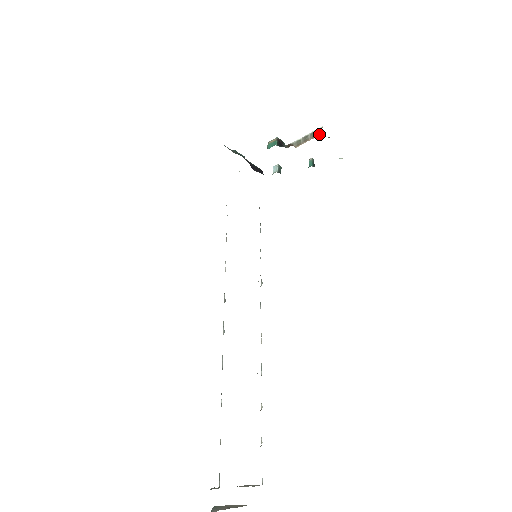
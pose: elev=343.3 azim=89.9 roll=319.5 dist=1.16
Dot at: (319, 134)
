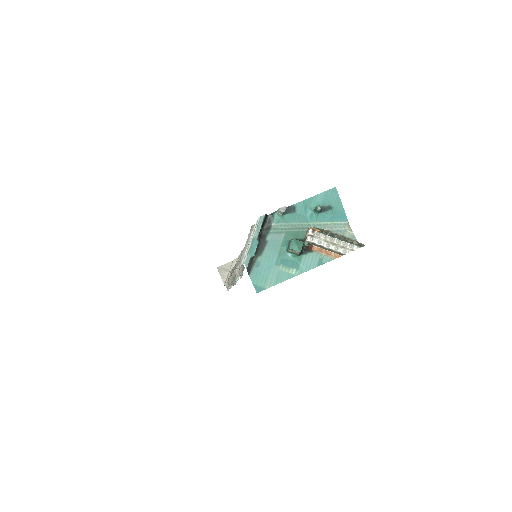
Dot at: (339, 255)
